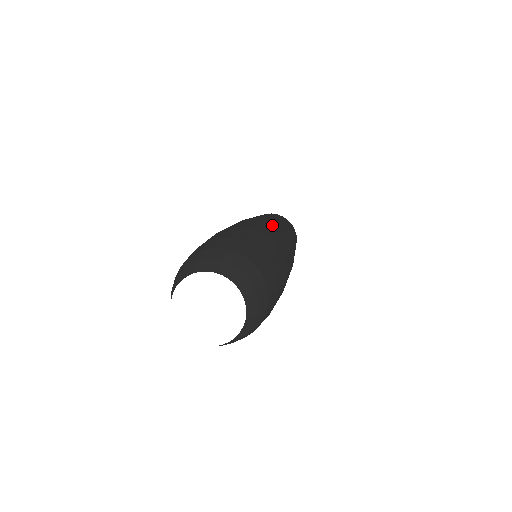
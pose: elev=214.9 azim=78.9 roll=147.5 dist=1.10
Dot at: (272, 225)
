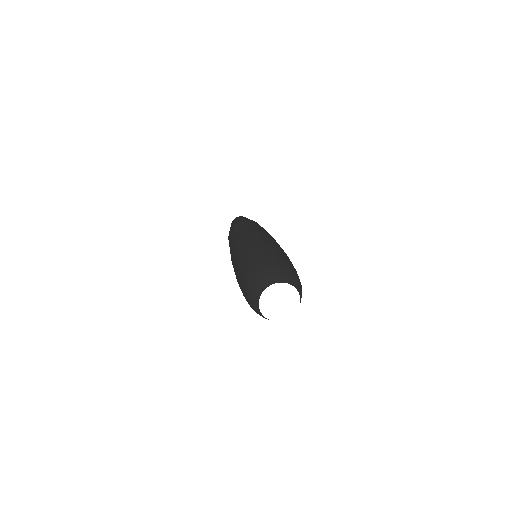
Dot at: occluded
